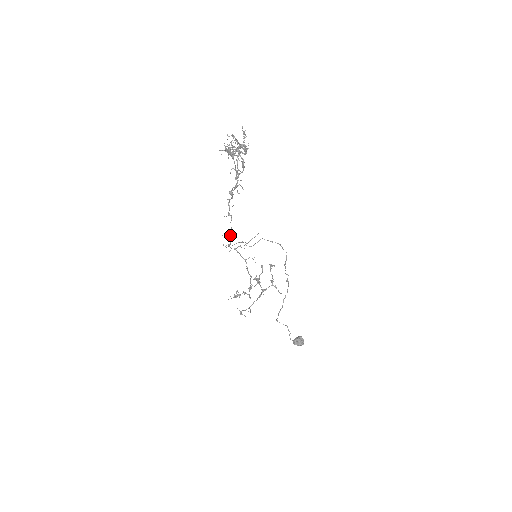
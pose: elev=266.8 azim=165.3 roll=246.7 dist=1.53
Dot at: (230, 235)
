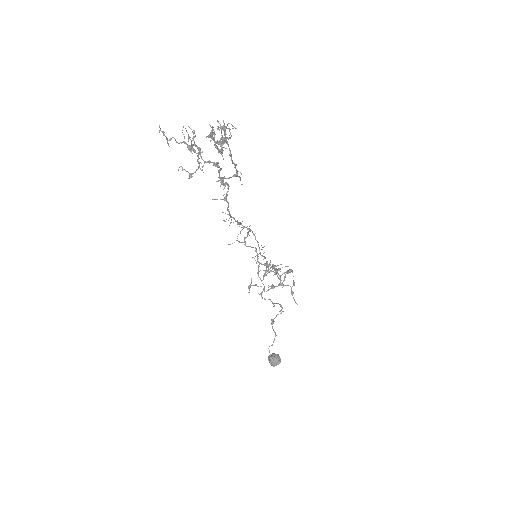
Dot at: (229, 218)
